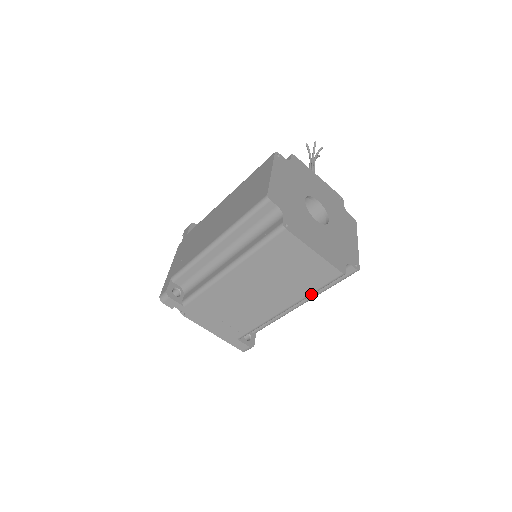
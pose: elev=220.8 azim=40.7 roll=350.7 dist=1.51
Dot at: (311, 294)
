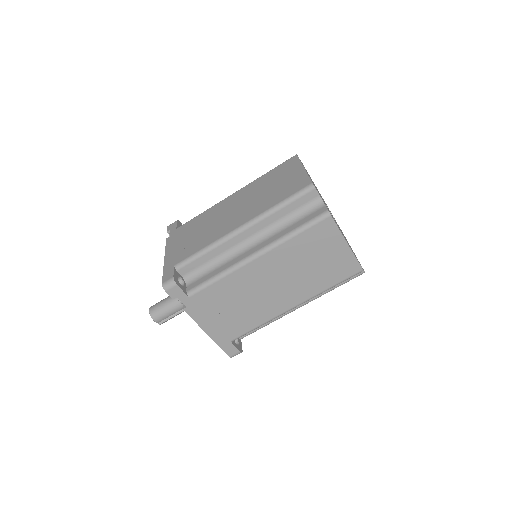
Dot at: (326, 290)
